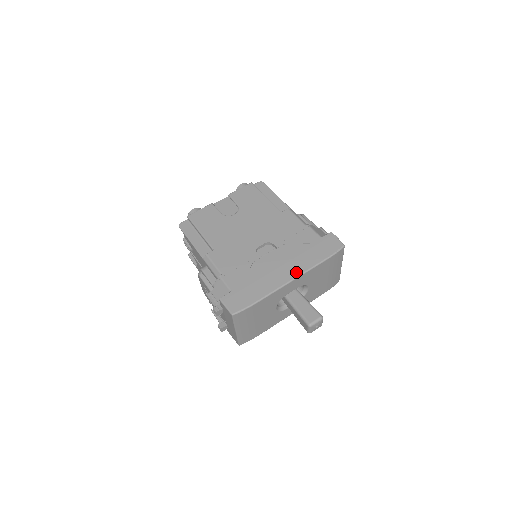
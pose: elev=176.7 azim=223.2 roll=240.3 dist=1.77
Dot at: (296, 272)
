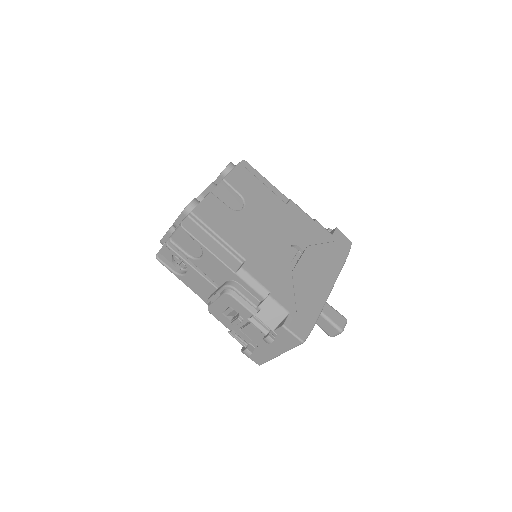
Dot at: (332, 278)
